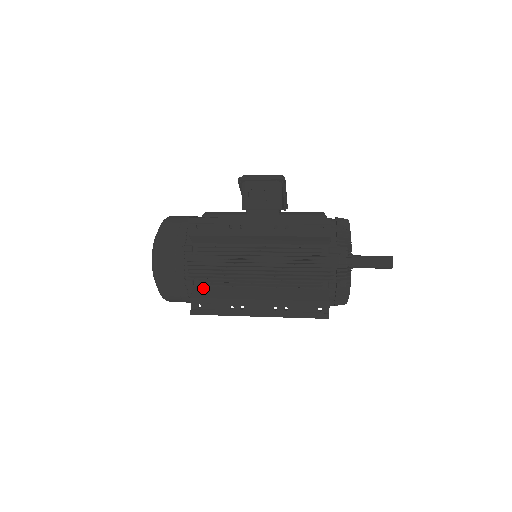
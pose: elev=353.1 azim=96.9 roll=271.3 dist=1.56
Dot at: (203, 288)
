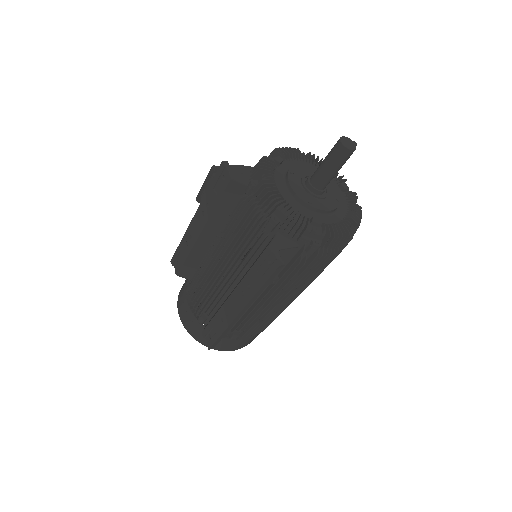
Dot at: (212, 317)
